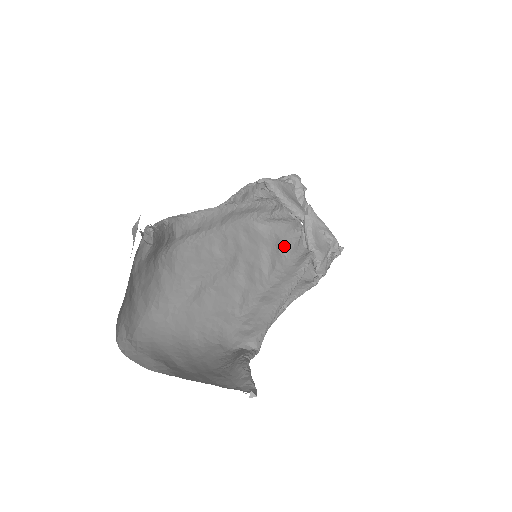
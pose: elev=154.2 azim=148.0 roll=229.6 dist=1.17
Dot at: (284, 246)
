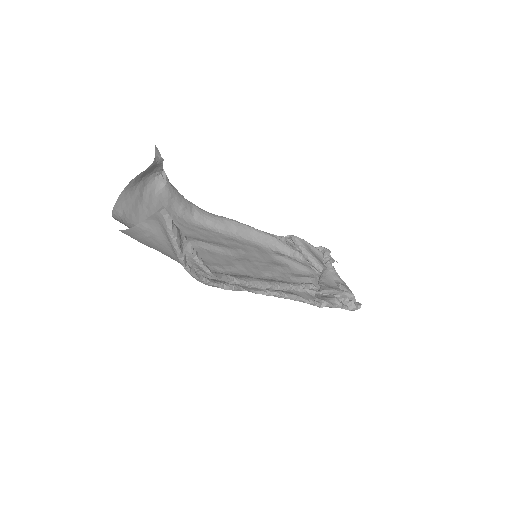
Dot at: (293, 274)
